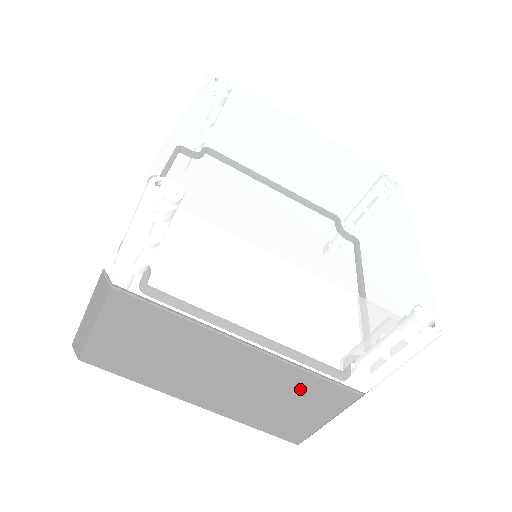
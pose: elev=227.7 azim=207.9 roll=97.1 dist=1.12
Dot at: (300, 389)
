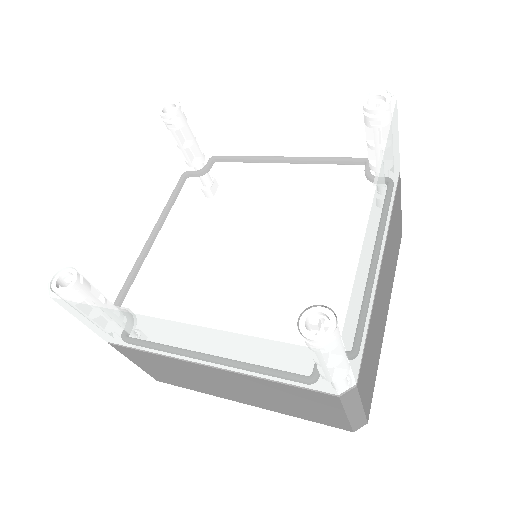
Dot at: (288, 393)
